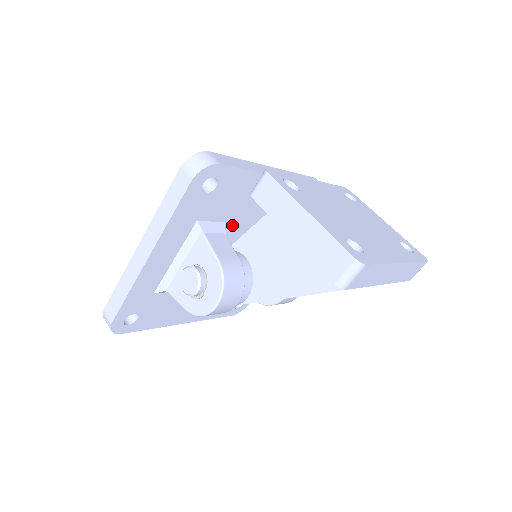
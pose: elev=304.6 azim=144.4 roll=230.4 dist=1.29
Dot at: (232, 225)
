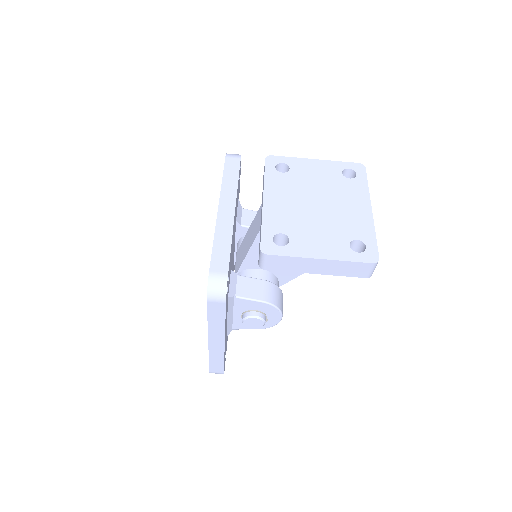
Dot at: occluded
